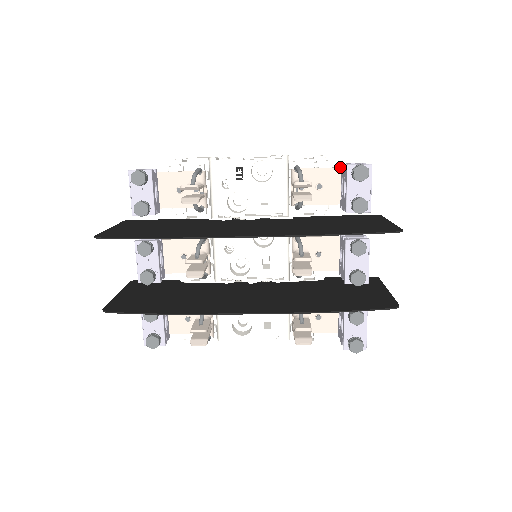
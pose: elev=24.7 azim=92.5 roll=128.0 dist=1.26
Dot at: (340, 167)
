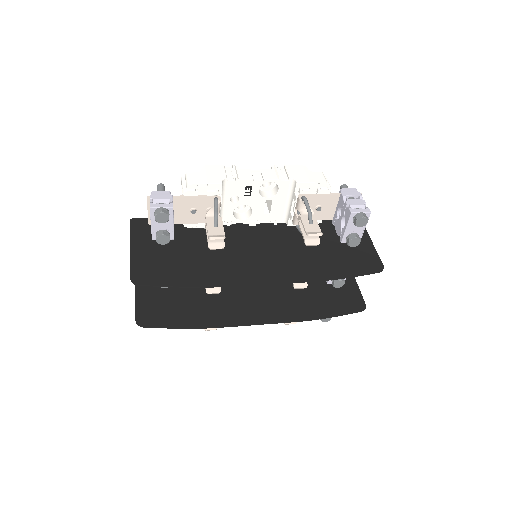
Dot at: (339, 194)
